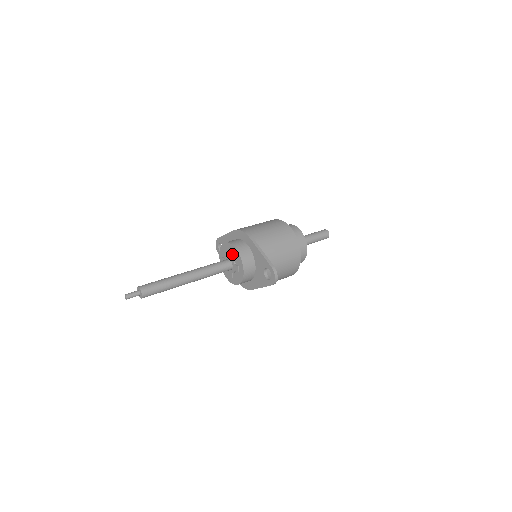
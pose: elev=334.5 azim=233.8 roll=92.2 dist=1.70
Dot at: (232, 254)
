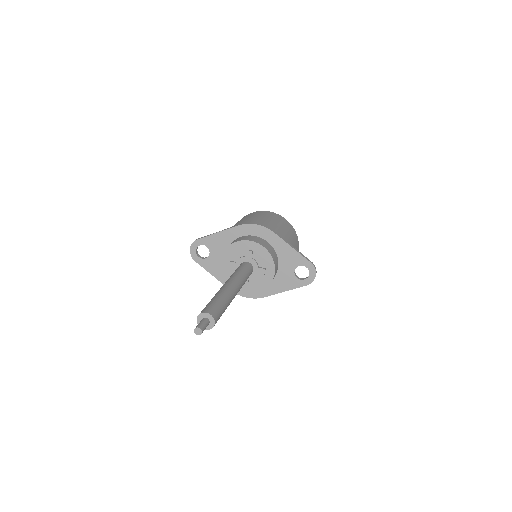
Dot at: (253, 254)
